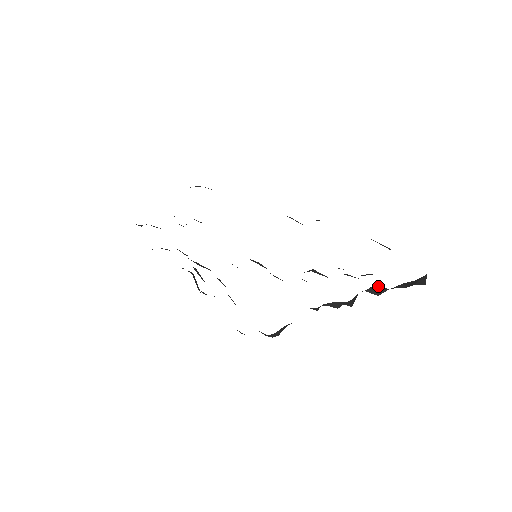
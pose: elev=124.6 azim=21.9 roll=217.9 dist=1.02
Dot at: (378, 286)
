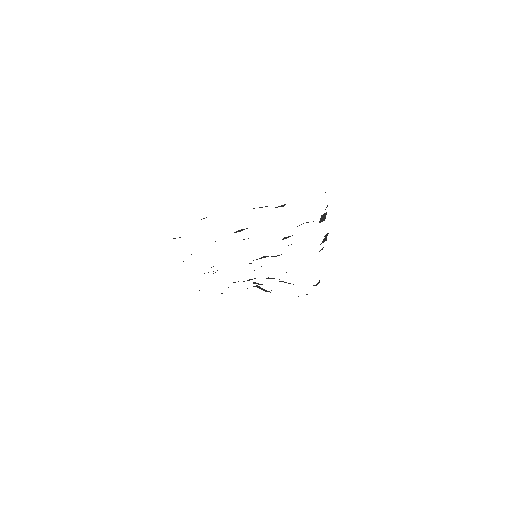
Dot at: (323, 215)
